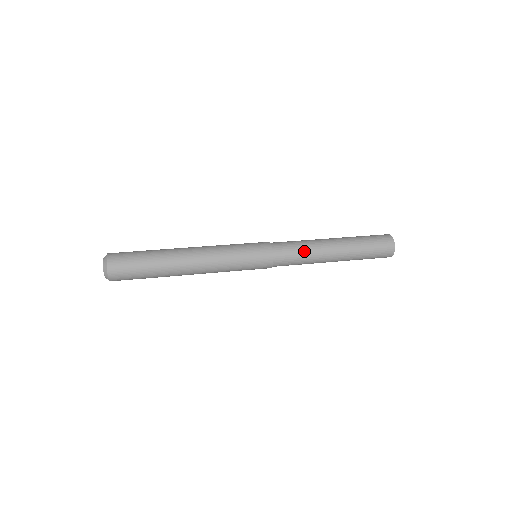
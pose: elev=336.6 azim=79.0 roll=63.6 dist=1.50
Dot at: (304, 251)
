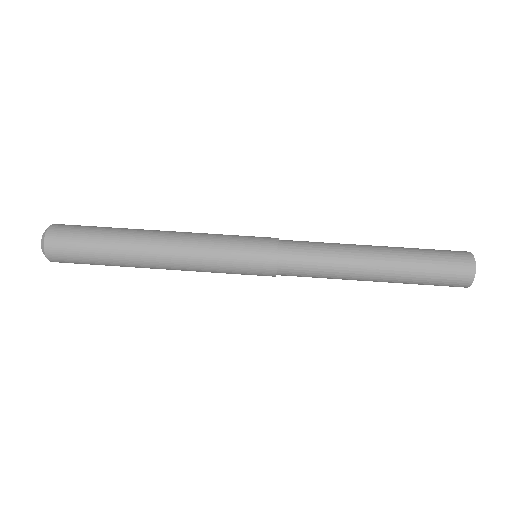
Dot at: (326, 262)
